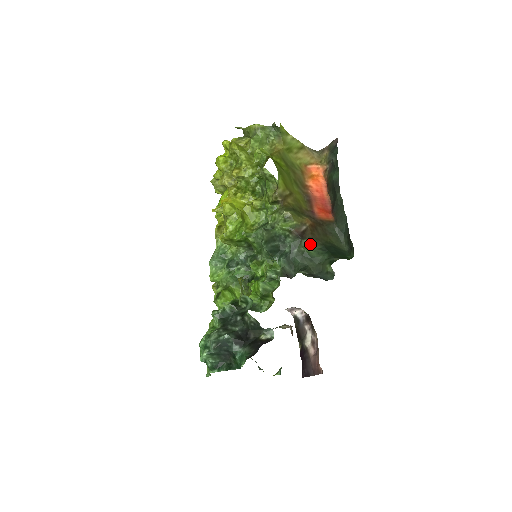
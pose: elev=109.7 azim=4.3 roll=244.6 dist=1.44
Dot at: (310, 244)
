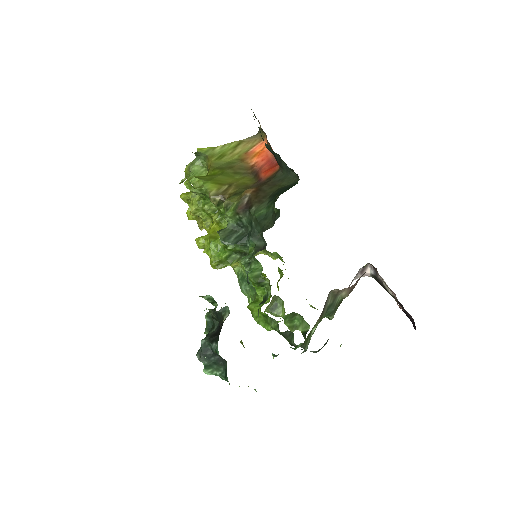
Dot at: (259, 207)
